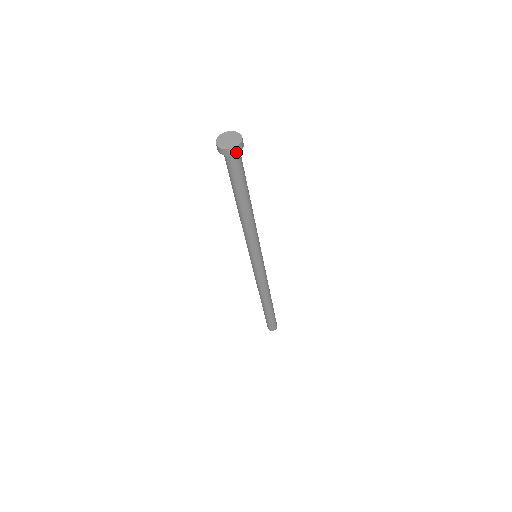
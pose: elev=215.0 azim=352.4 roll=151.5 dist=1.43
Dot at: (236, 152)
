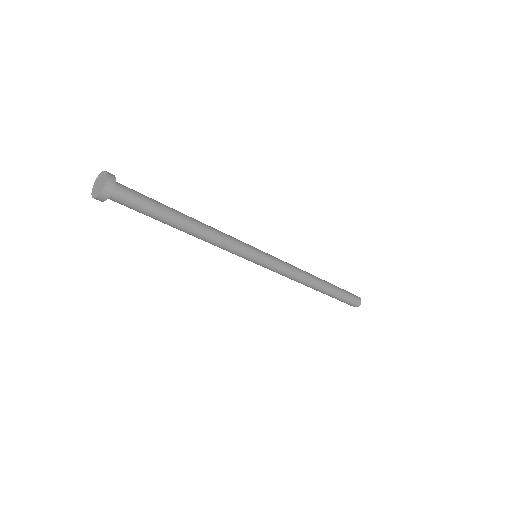
Dot at: (112, 187)
